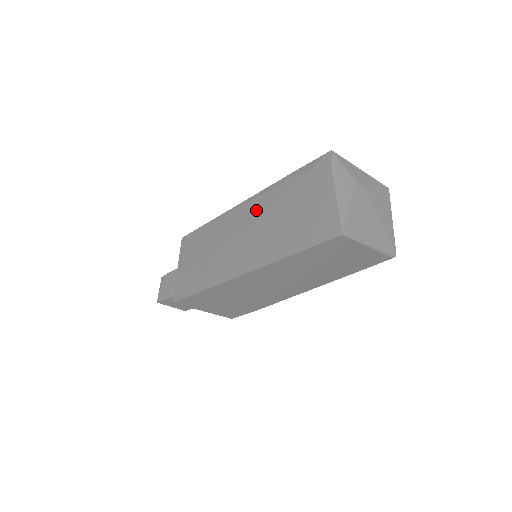
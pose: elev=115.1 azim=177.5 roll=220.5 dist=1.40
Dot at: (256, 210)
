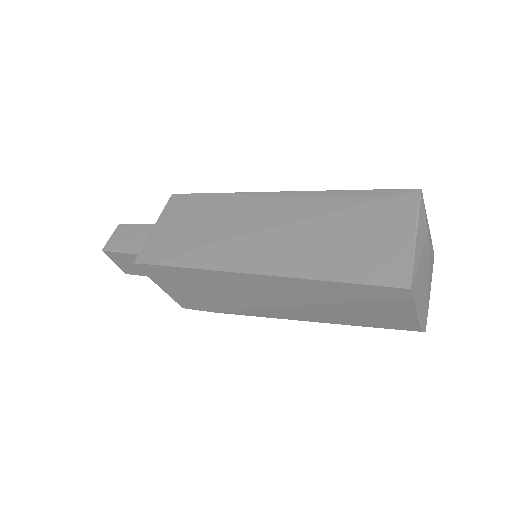
Dot at: (294, 209)
